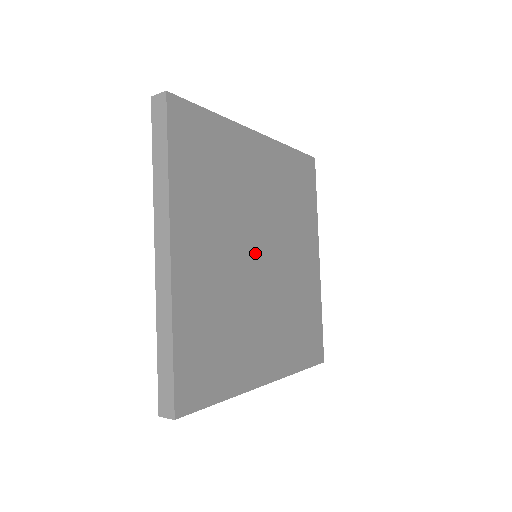
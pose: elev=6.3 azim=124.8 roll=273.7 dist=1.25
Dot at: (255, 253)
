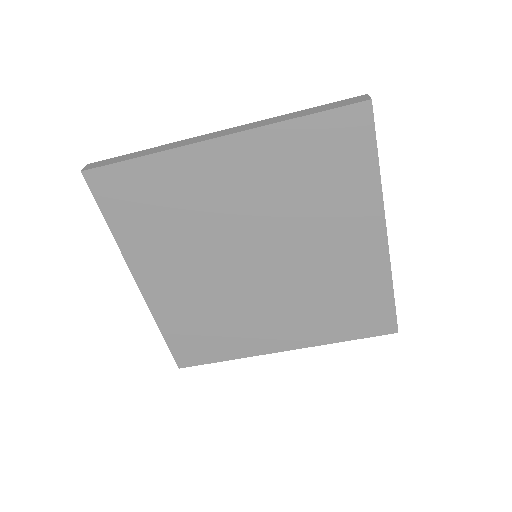
Dot at: (243, 261)
